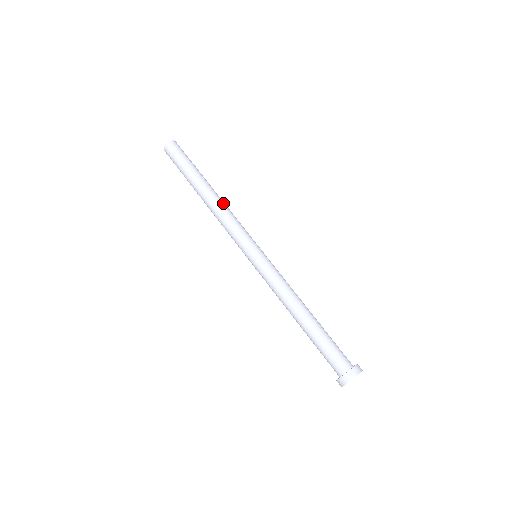
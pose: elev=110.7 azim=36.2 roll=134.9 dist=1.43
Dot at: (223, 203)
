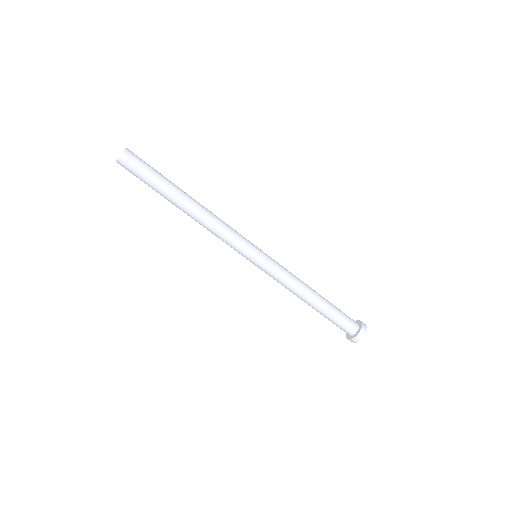
Dot at: (204, 219)
